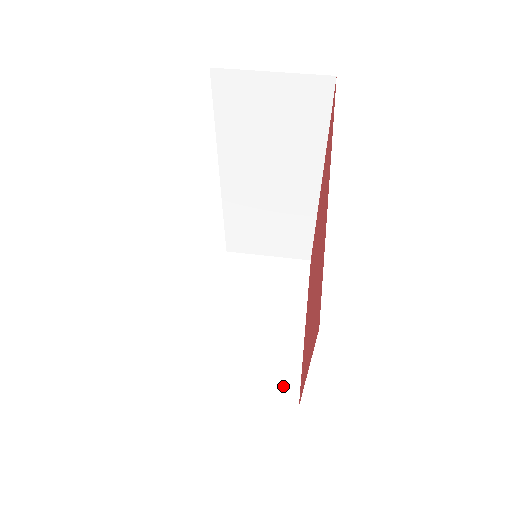
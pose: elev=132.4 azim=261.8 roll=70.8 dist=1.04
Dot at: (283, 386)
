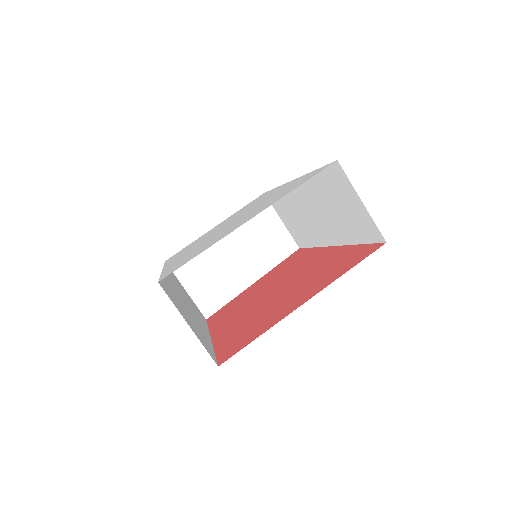
Dot at: (210, 303)
